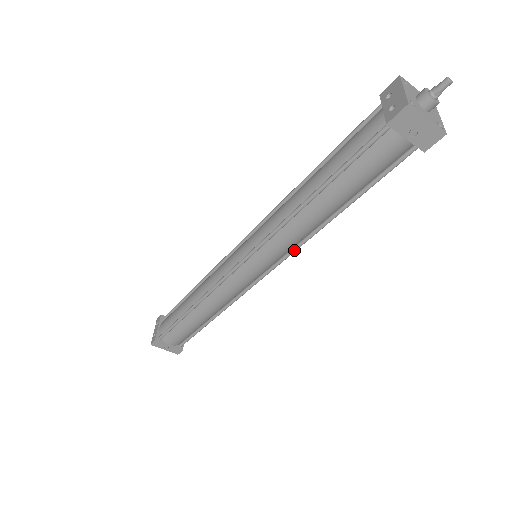
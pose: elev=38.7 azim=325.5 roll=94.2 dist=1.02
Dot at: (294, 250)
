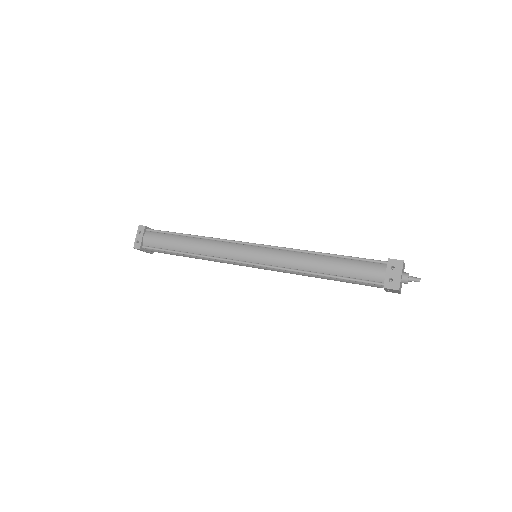
Dot at: occluded
